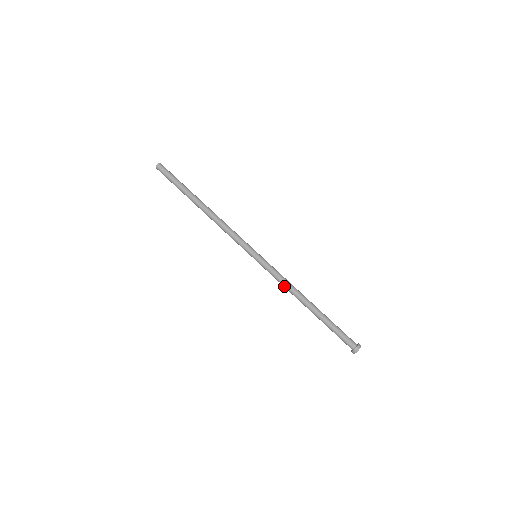
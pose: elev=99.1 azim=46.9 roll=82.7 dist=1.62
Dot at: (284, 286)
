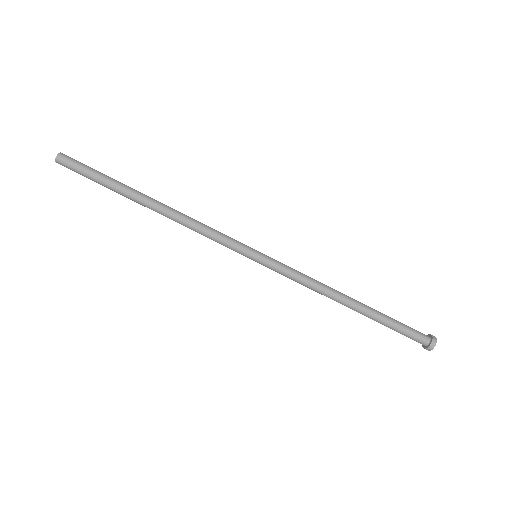
Dot at: (311, 285)
